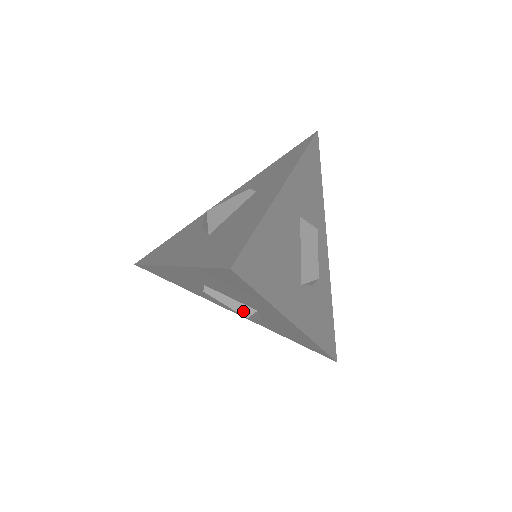
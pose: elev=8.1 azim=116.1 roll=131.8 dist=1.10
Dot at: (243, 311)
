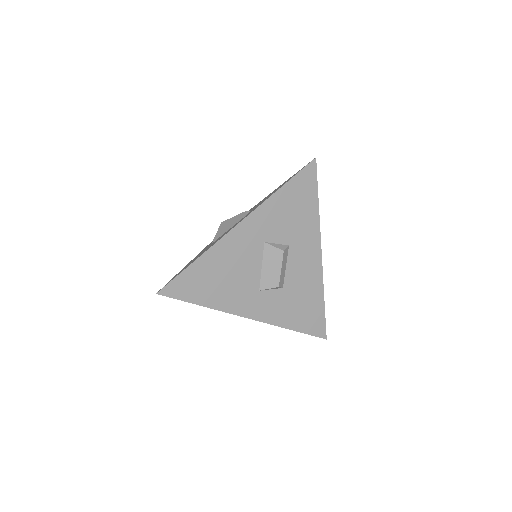
Dot at: occluded
